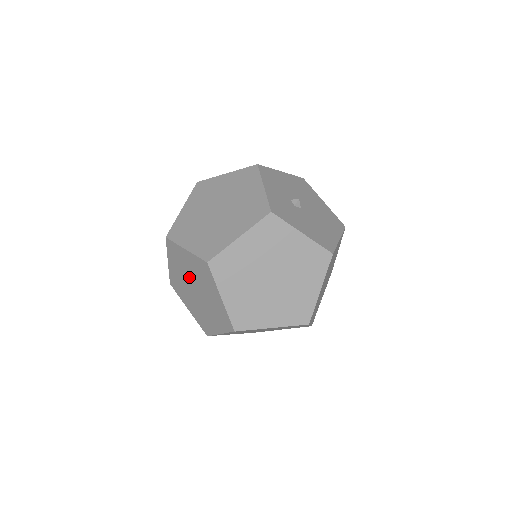
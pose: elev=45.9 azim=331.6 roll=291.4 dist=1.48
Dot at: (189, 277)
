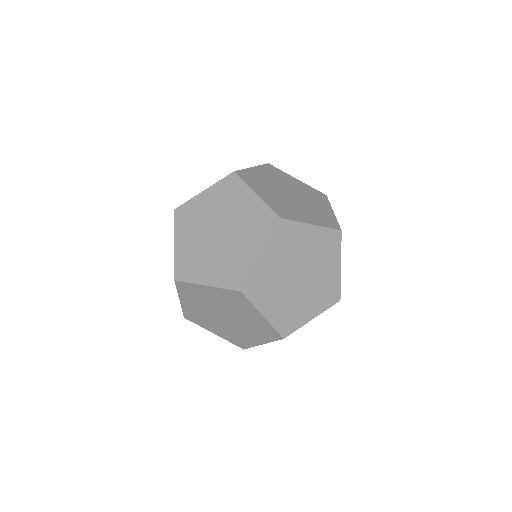
Dot at: (225, 217)
